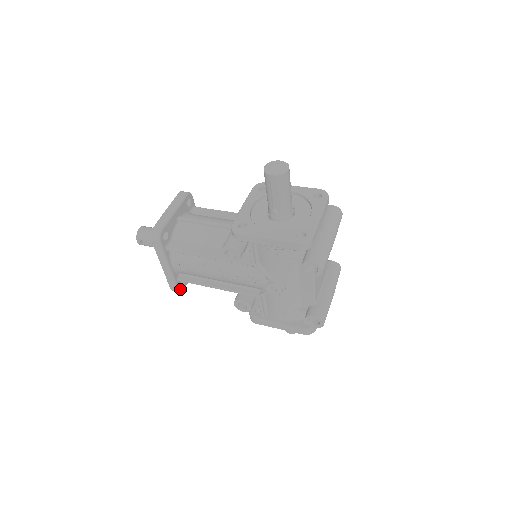
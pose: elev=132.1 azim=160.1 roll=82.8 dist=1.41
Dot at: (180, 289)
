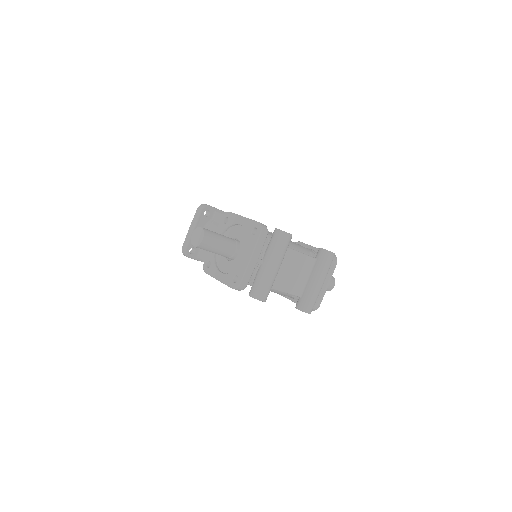
Dot at: occluded
